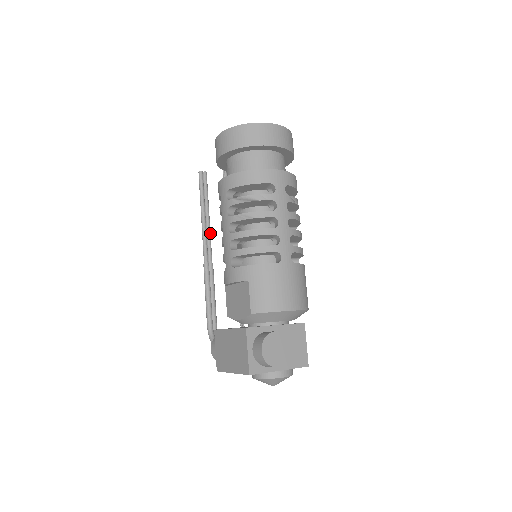
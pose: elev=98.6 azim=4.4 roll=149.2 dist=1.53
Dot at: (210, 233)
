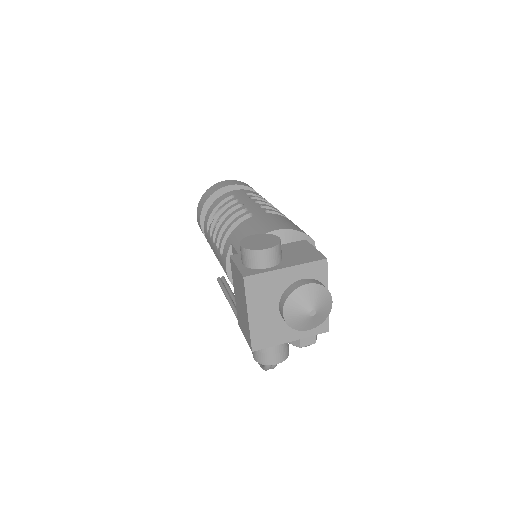
Dot at: occluded
